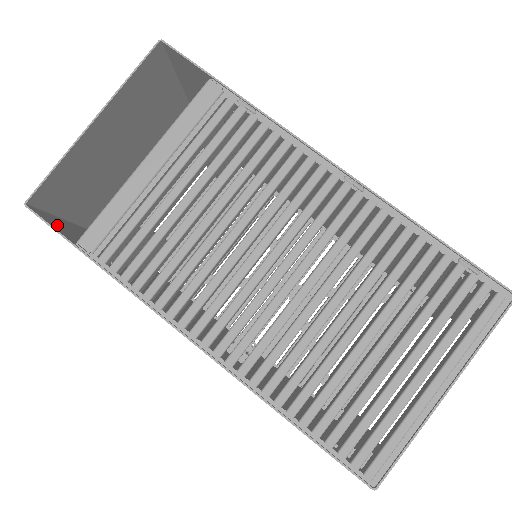
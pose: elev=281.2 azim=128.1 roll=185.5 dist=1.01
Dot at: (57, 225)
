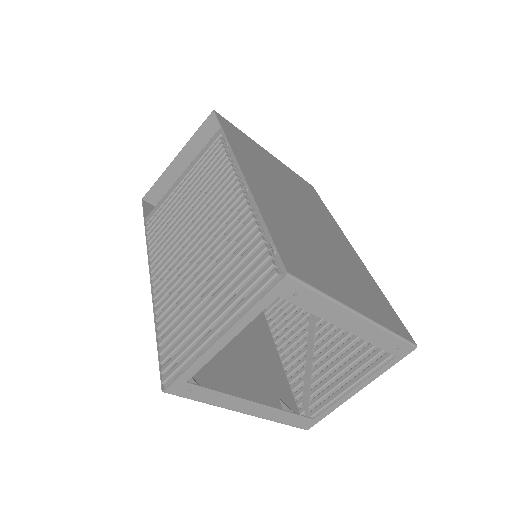
Dot at: occluded
